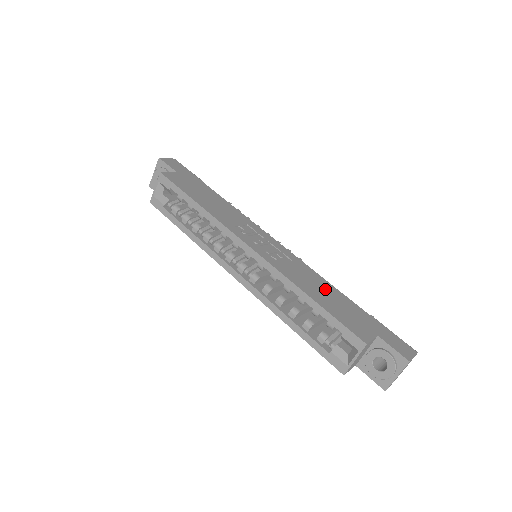
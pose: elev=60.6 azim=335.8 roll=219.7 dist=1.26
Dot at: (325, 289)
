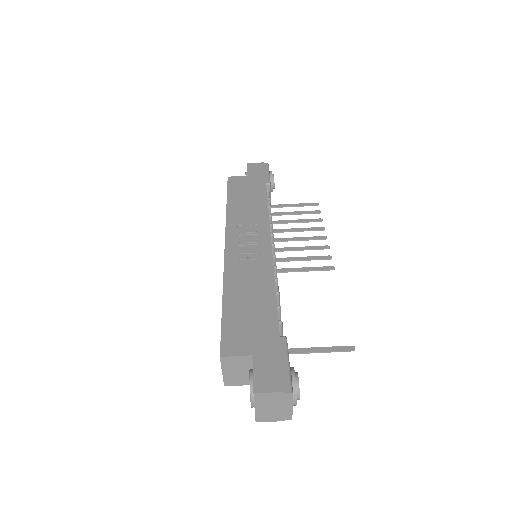
Dot at: (257, 296)
